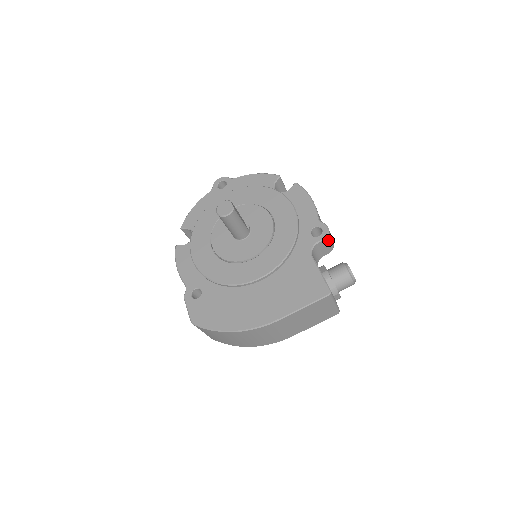
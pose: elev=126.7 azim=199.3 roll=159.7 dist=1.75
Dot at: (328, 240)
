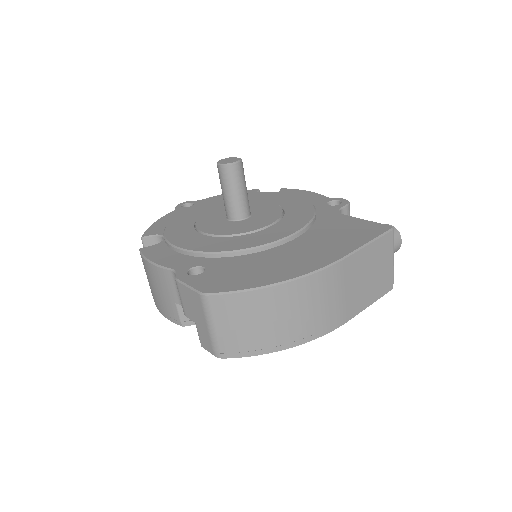
Dot at: (349, 212)
